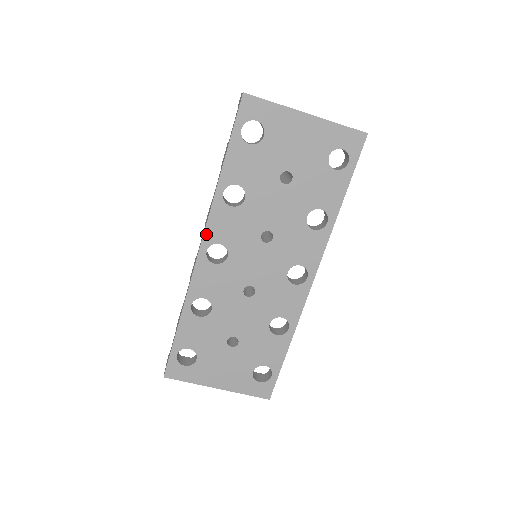
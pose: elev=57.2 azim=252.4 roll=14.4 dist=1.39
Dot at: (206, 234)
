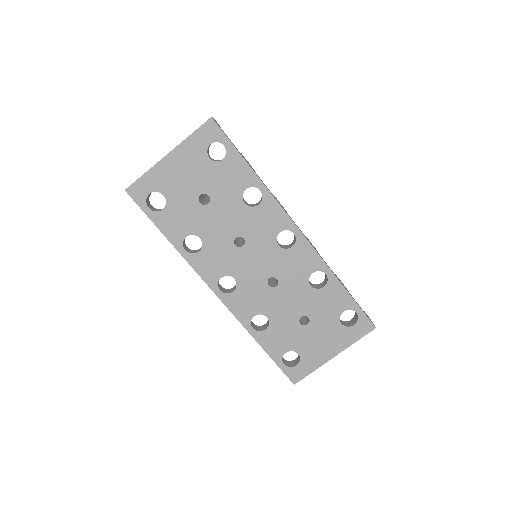
Dot at: (207, 282)
